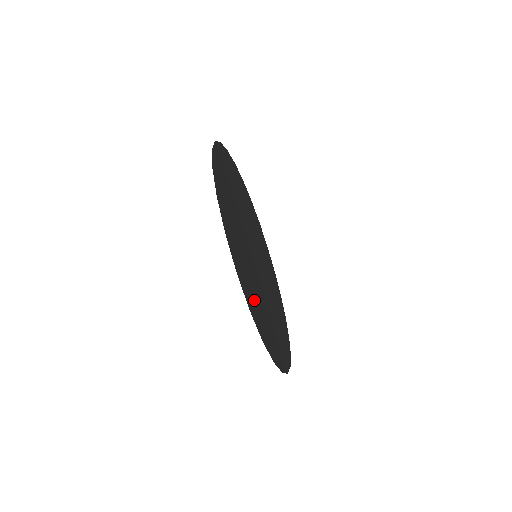
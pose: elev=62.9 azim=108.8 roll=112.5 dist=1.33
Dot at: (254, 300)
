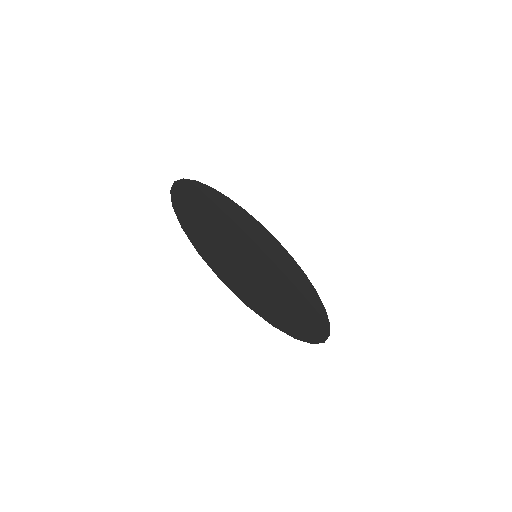
Dot at: (220, 260)
